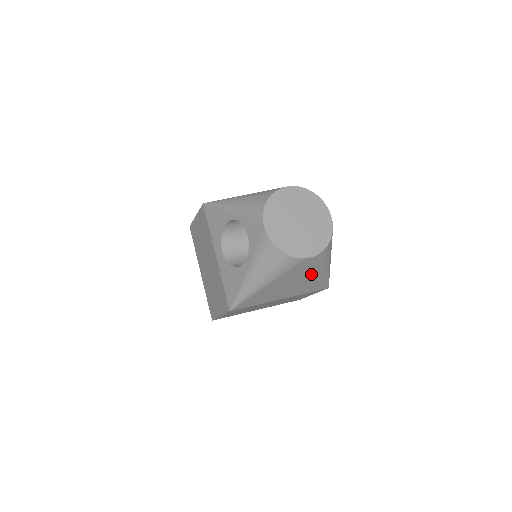
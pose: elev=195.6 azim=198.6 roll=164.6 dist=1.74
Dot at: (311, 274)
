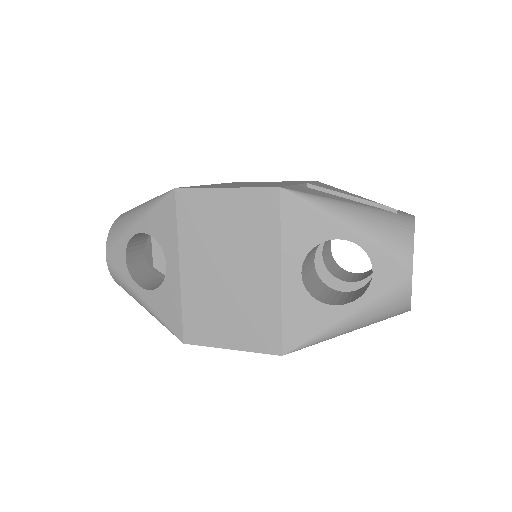
Dot at: occluded
